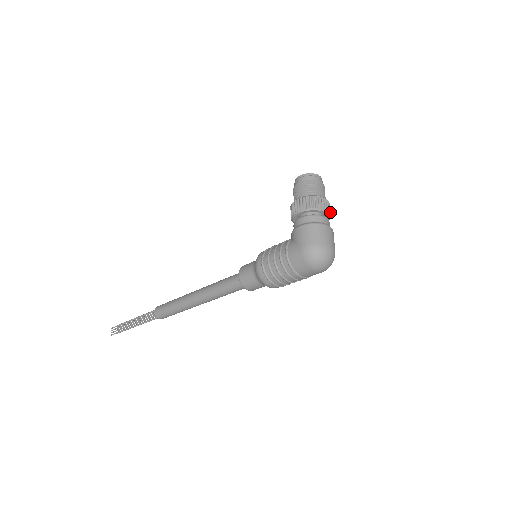
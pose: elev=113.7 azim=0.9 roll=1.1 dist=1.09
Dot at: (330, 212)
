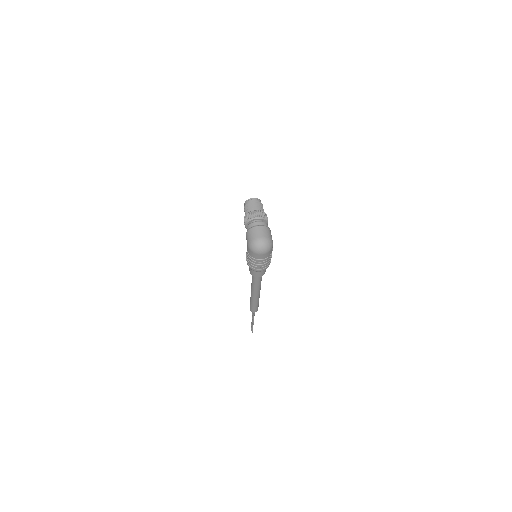
Dot at: (262, 216)
